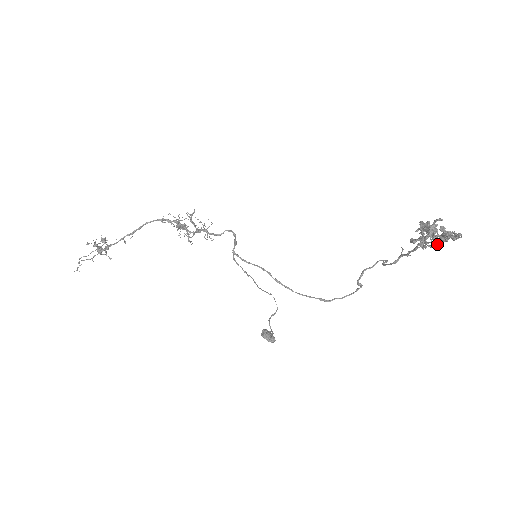
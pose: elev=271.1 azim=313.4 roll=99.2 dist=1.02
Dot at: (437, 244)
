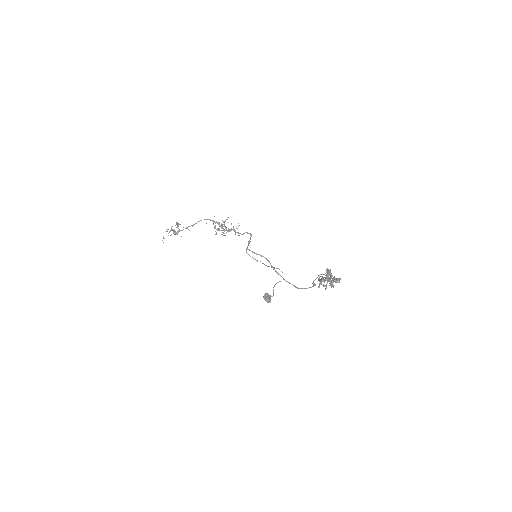
Dot at: occluded
